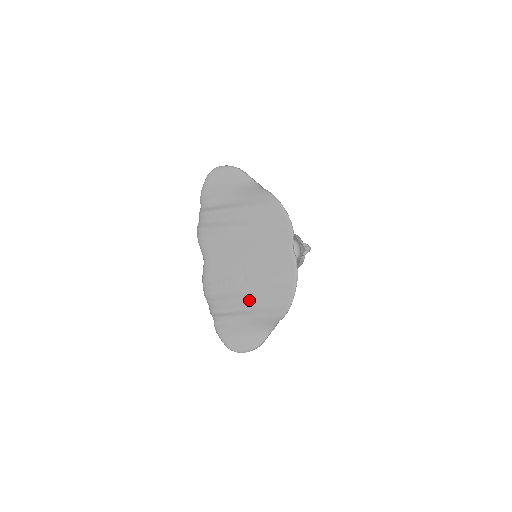
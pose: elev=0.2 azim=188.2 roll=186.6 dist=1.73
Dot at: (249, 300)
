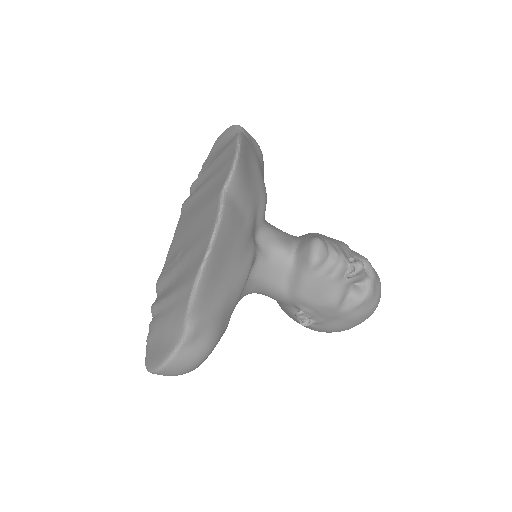
Dot at: (174, 283)
